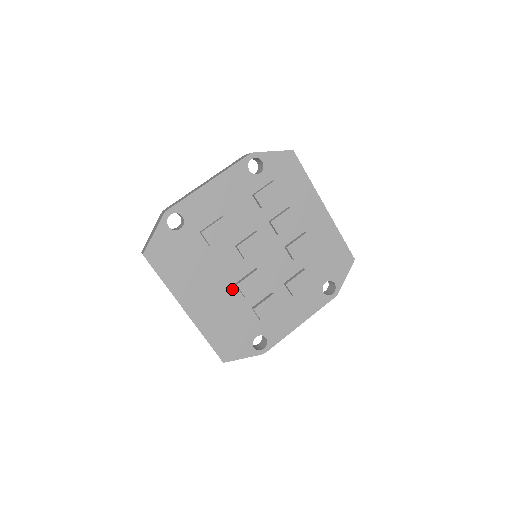
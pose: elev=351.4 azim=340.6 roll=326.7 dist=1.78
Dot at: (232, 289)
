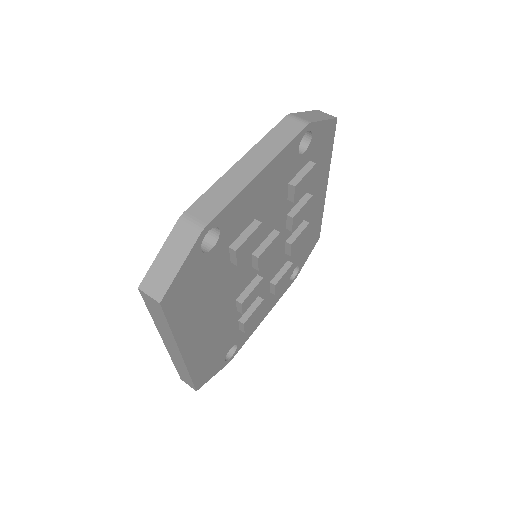
Dot at: (231, 307)
